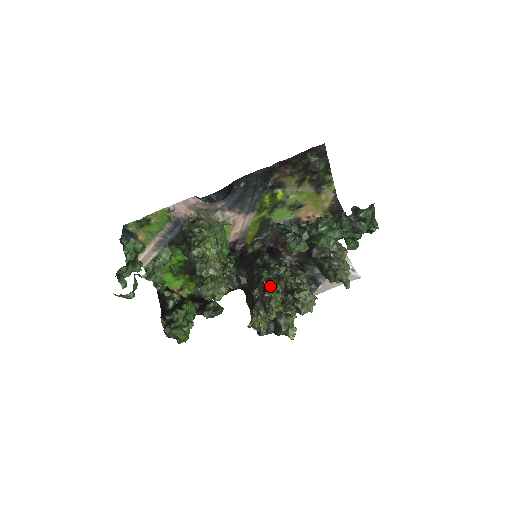
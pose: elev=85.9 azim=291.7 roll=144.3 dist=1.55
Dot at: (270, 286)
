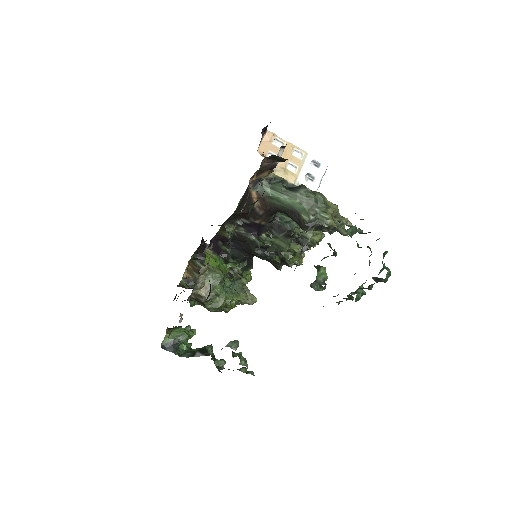
Dot at: (288, 260)
